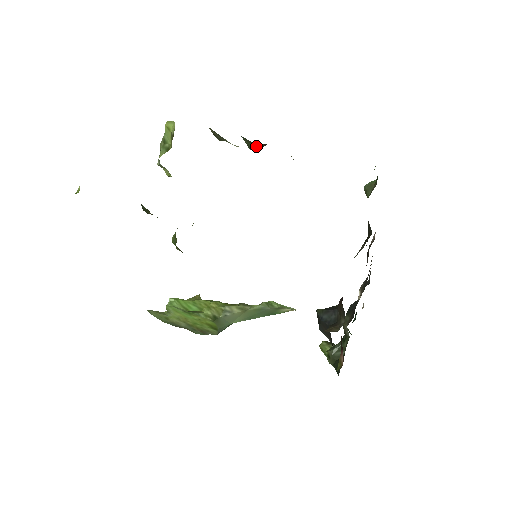
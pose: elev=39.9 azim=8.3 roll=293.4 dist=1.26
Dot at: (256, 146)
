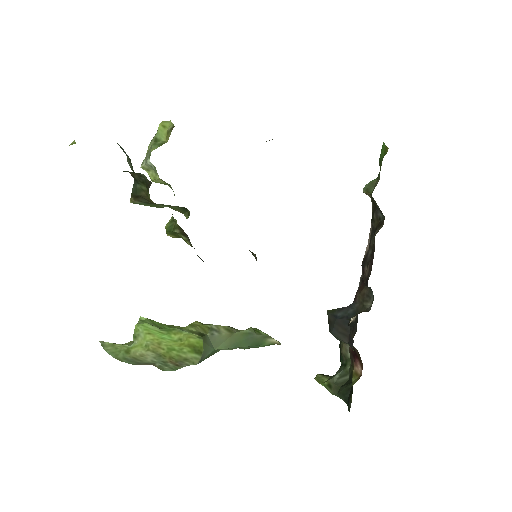
Dot at: occluded
